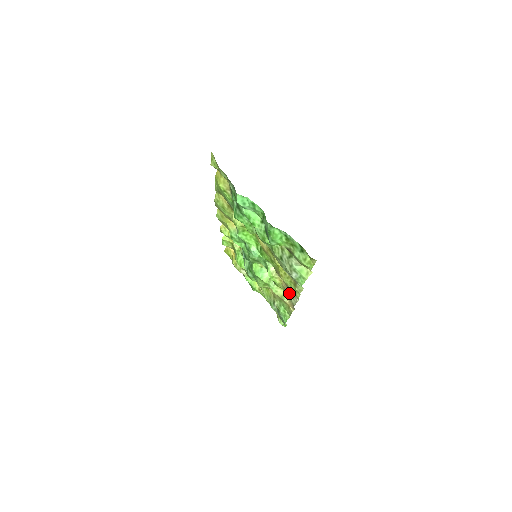
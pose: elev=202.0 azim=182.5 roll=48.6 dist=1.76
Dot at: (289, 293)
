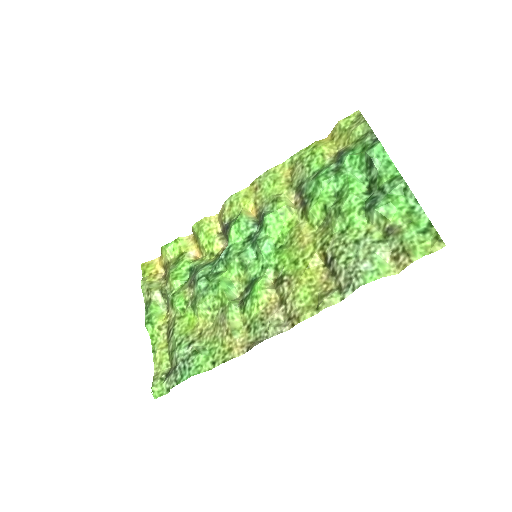
Dot at: (272, 319)
